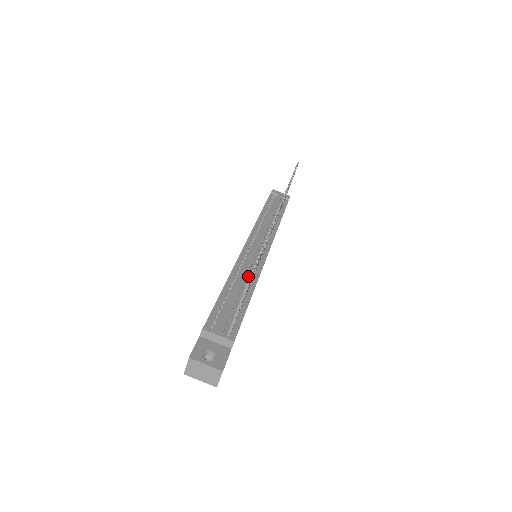
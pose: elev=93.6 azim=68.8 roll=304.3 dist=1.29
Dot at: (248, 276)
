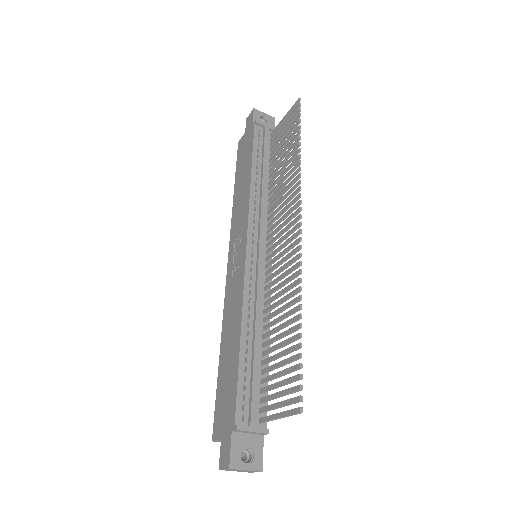
Dot at: (260, 311)
